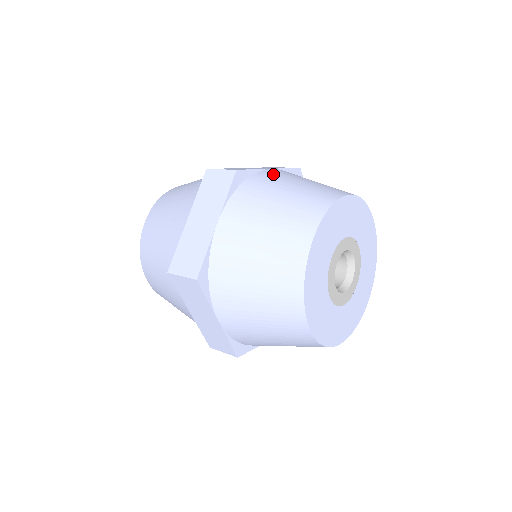
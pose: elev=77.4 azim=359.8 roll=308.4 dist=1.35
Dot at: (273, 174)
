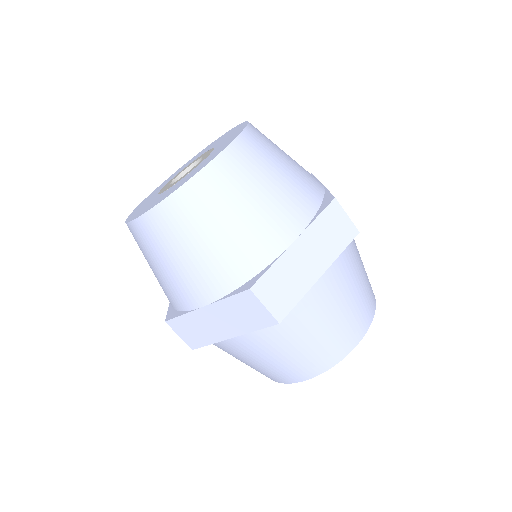
Dot at: occluded
